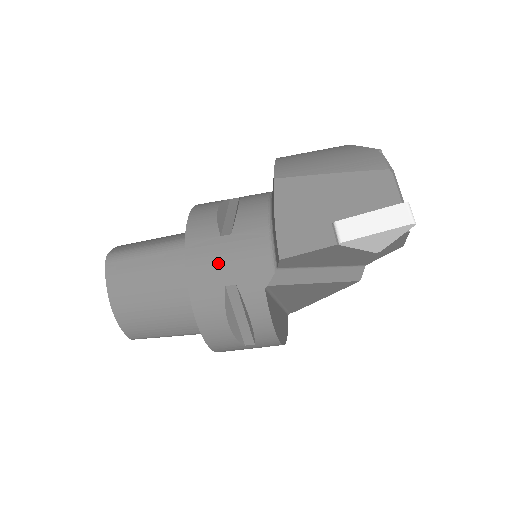
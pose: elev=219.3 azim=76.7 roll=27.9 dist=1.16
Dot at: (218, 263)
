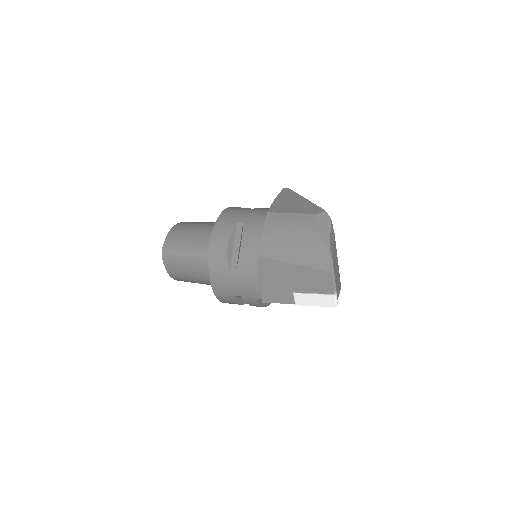
Dot at: (229, 285)
